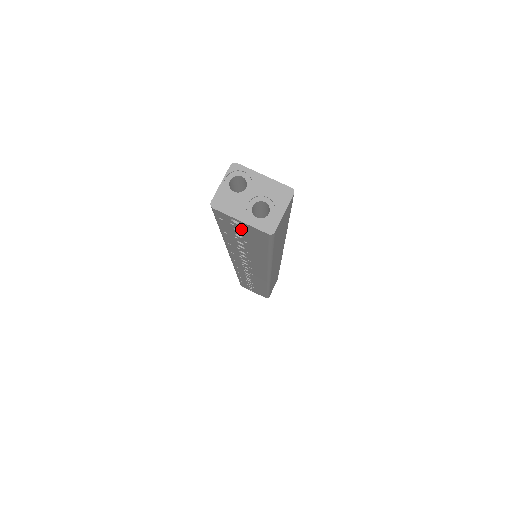
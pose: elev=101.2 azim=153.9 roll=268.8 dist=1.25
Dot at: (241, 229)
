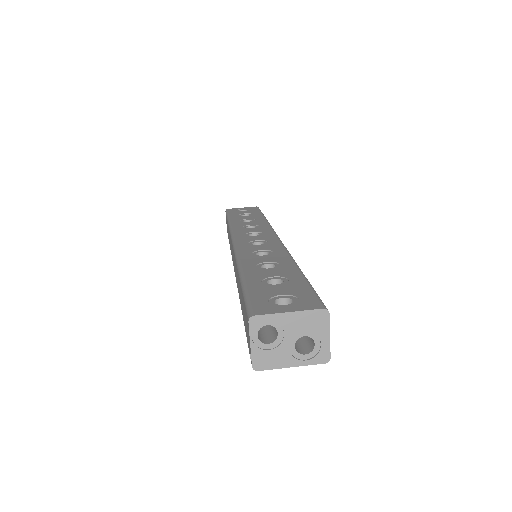
Dot at: occluded
